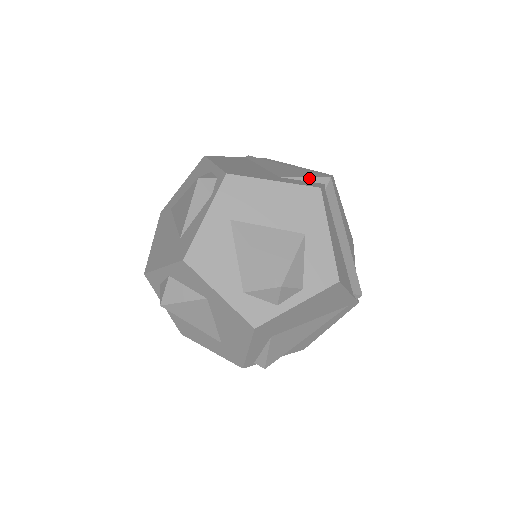
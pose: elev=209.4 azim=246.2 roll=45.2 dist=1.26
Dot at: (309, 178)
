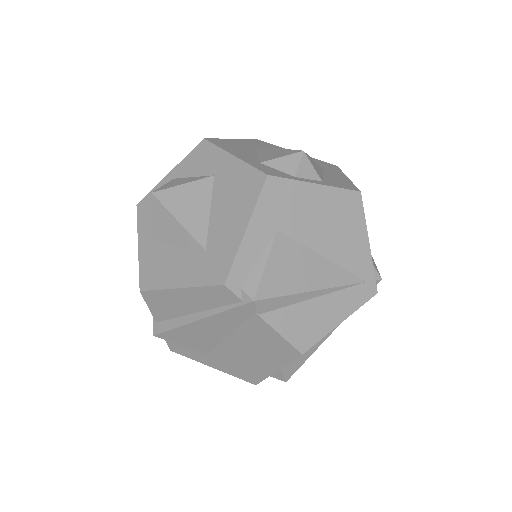
Dot at: occluded
